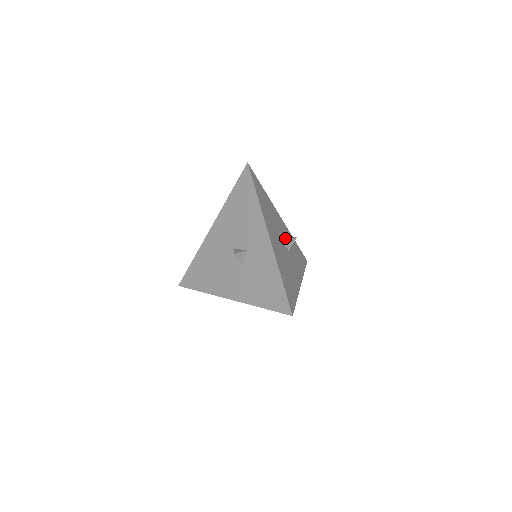
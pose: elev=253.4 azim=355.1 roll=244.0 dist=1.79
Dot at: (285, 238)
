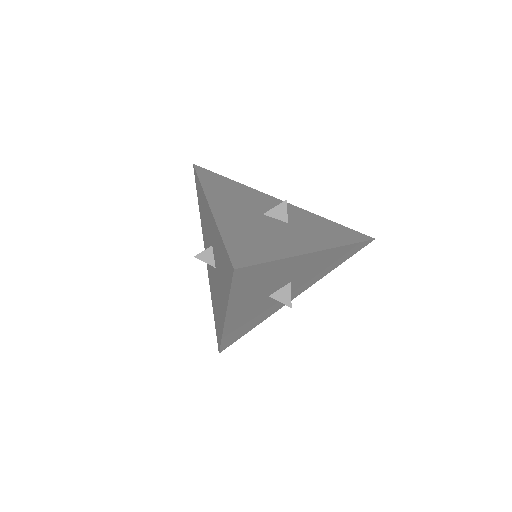
Dot at: occluded
